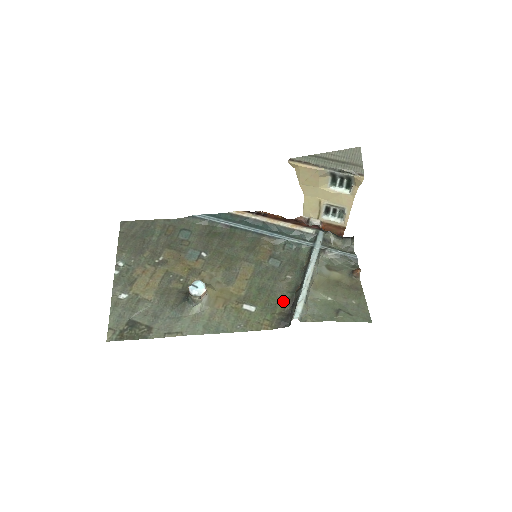
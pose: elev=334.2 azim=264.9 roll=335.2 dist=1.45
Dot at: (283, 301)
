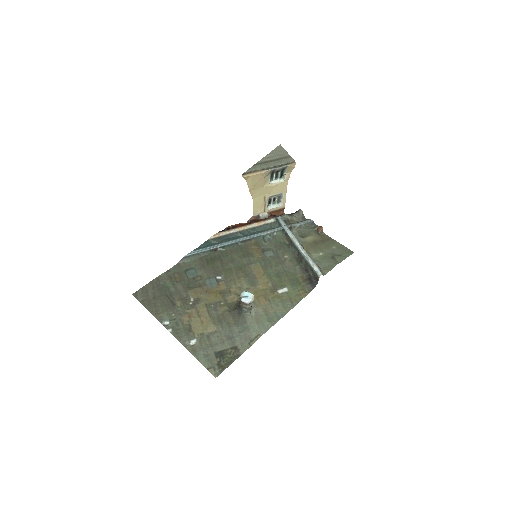
Dot at: (298, 273)
